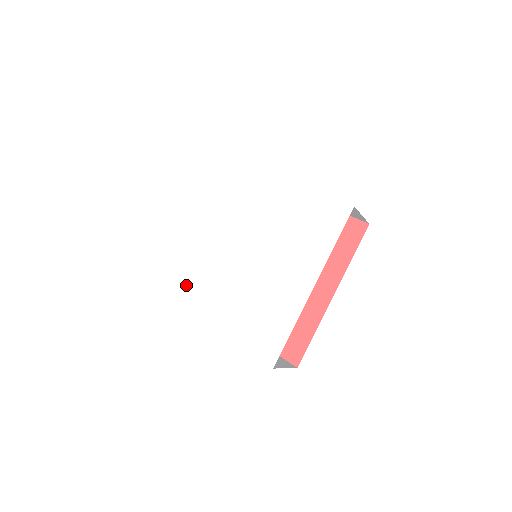
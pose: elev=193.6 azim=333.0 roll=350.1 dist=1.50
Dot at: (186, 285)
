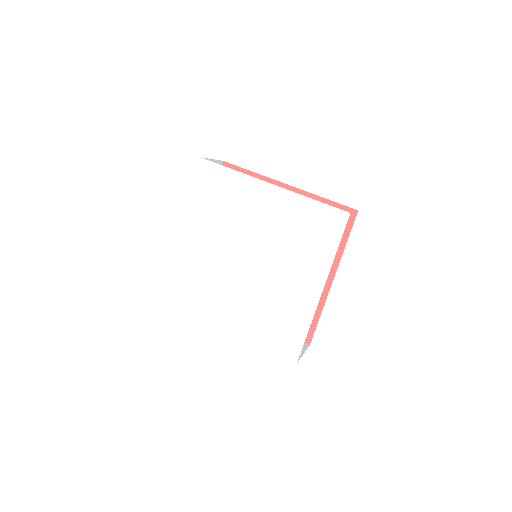
Dot at: (196, 296)
